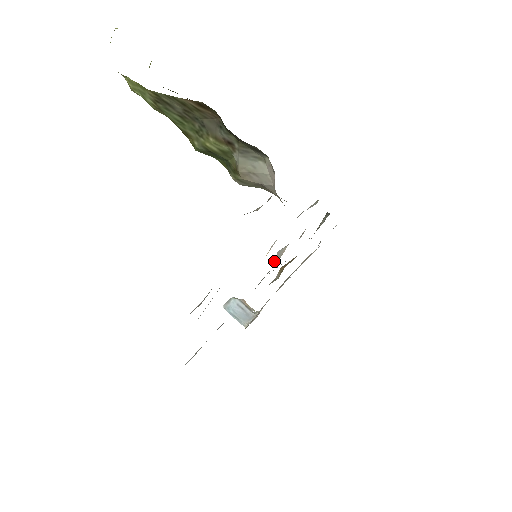
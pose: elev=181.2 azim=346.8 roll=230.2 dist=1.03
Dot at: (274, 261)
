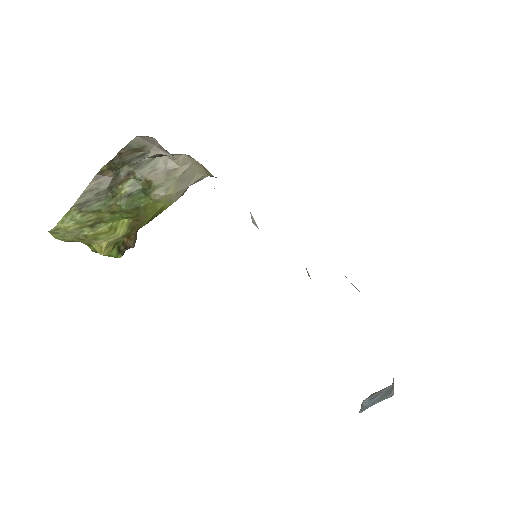
Dot at: occluded
